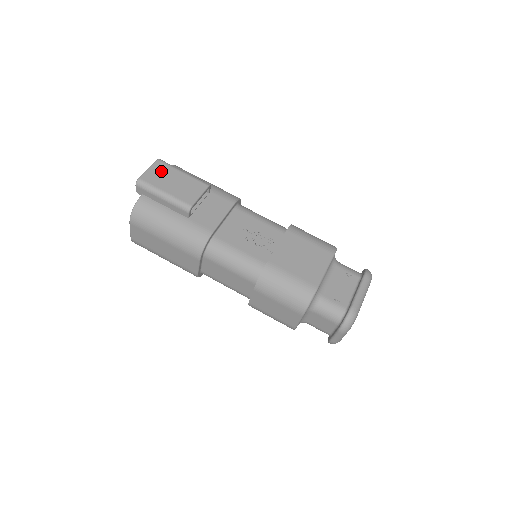
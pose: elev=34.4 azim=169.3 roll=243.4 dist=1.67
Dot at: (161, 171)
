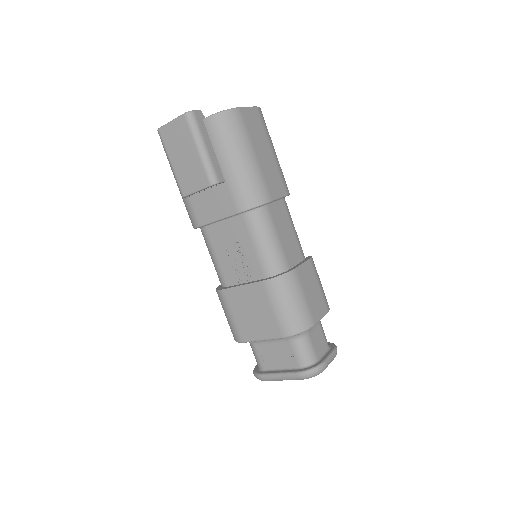
Dot at: (180, 133)
